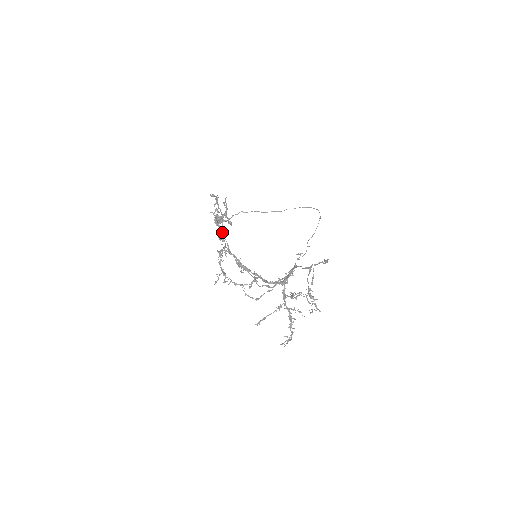
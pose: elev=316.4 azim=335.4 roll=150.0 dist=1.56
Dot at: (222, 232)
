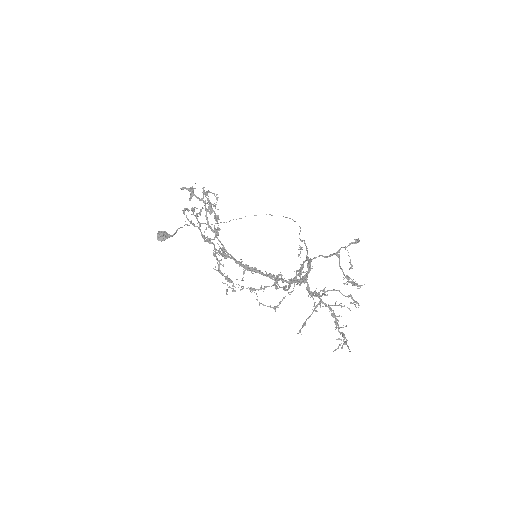
Dot at: occluded
